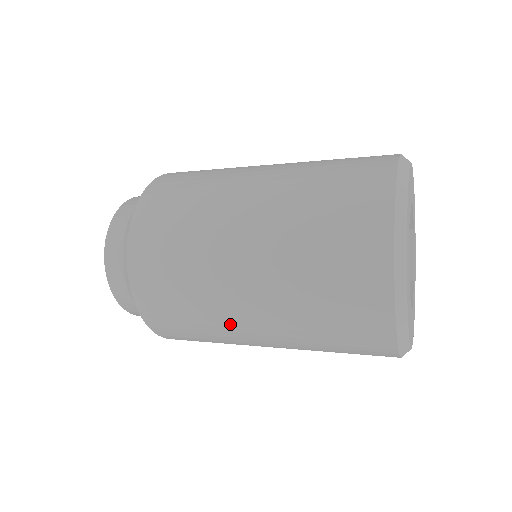
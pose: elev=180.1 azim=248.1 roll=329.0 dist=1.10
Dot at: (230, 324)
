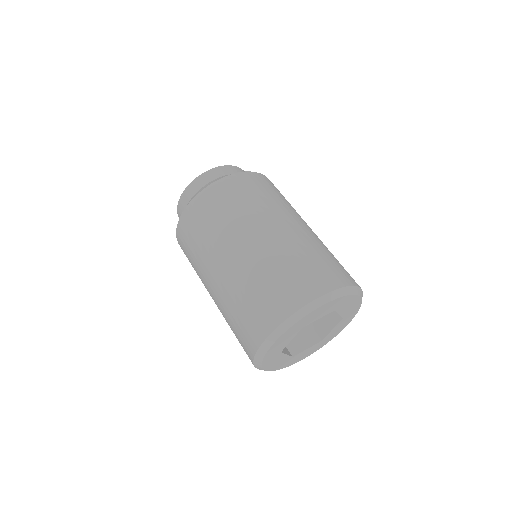
Dot at: (205, 286)
